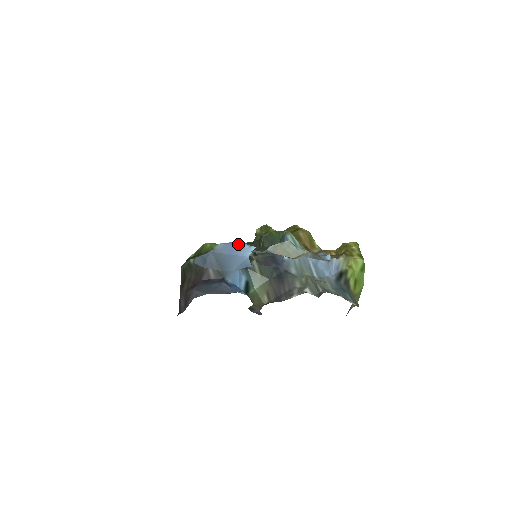
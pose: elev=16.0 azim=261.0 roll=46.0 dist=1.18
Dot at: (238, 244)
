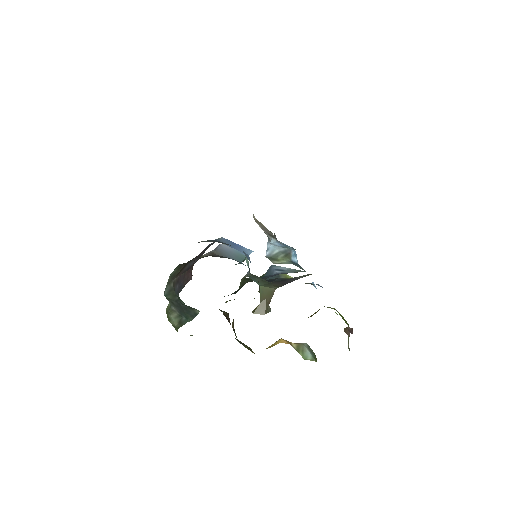
Dot at: (238, 244)
